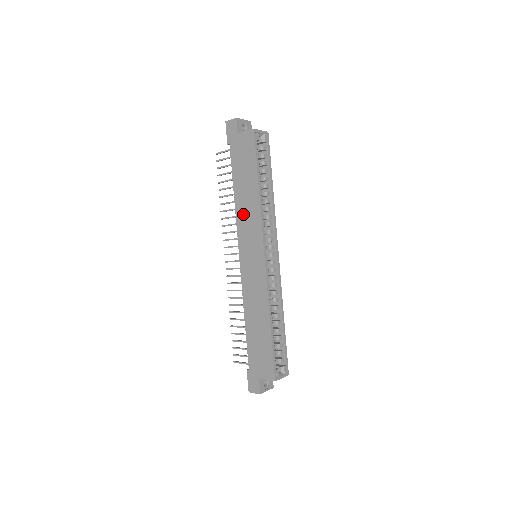
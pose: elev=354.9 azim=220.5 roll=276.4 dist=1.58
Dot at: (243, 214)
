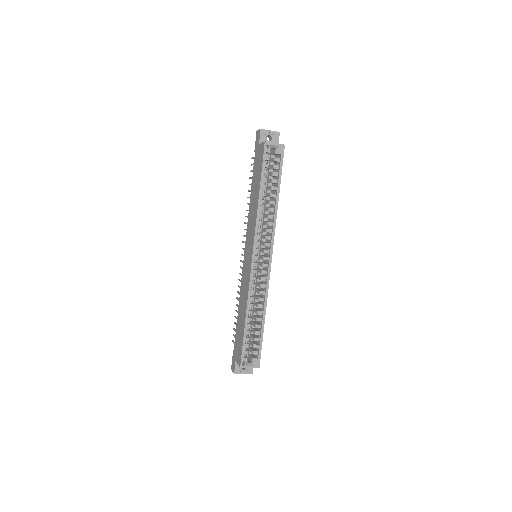
Dot at: (250, 217)
